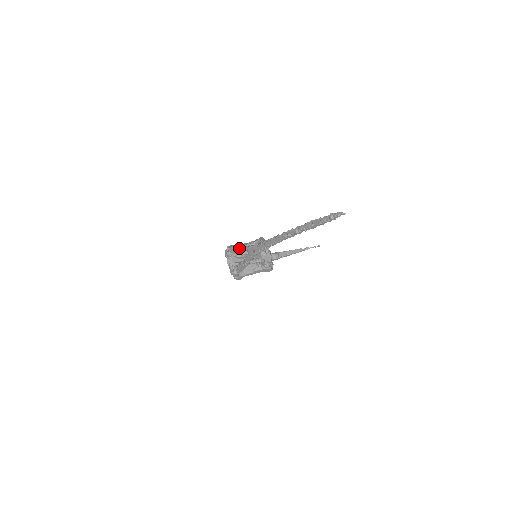
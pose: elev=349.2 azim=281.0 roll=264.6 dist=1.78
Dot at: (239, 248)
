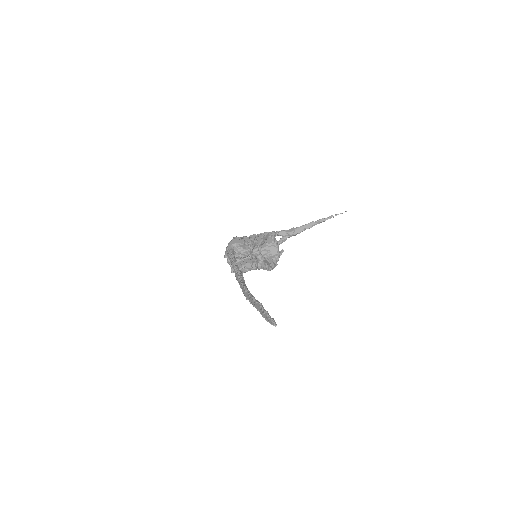
Dot at: (230, 261)
